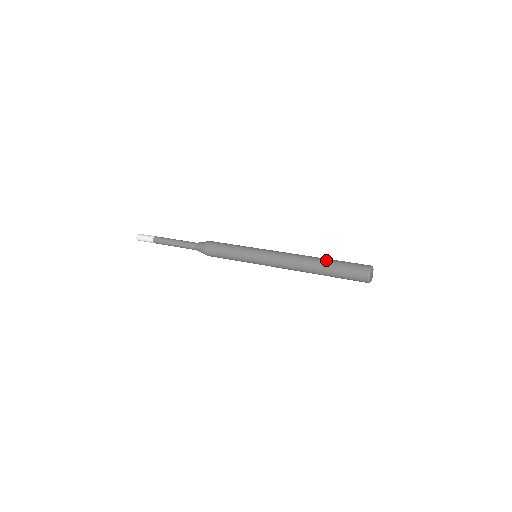
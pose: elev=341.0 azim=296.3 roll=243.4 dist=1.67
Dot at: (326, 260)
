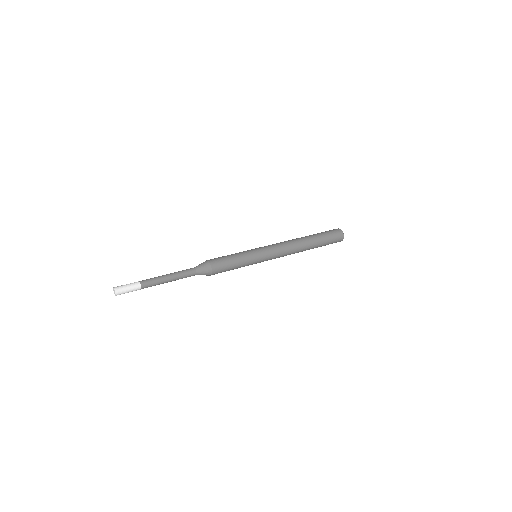
Dot at: (314, 238)
